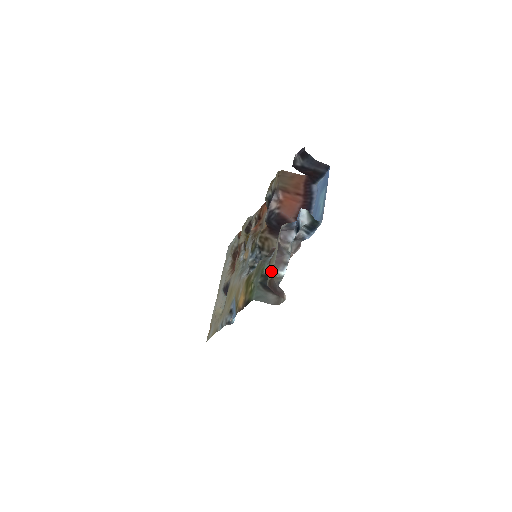
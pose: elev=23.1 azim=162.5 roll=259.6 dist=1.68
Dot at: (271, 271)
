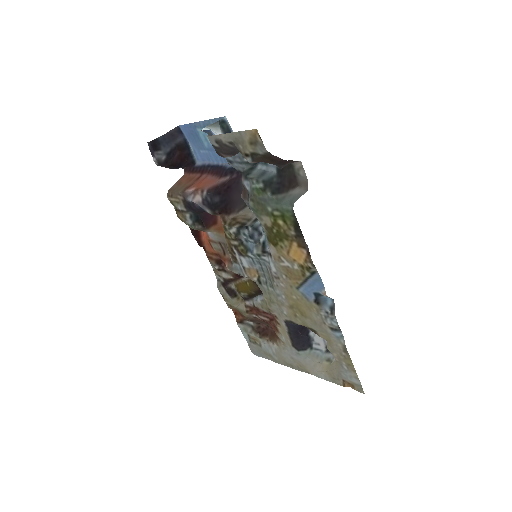
Dot at: (251, 138)
